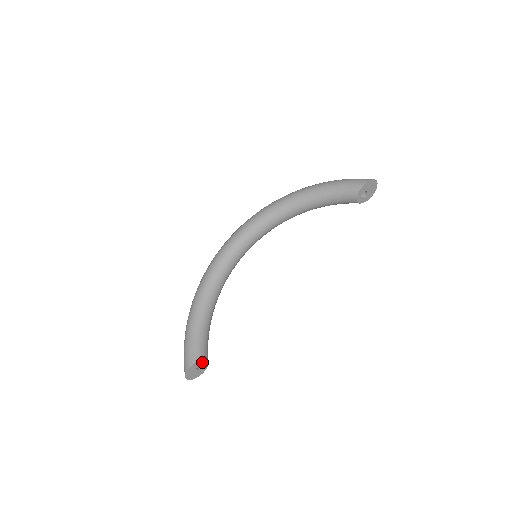
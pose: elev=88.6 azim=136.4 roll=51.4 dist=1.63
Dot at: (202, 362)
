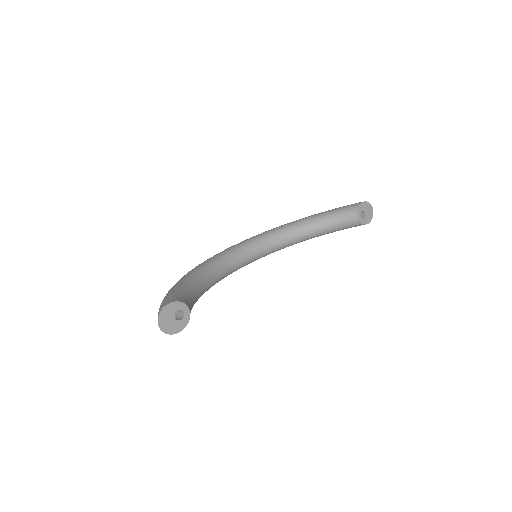
Dot at: (183, 309)
